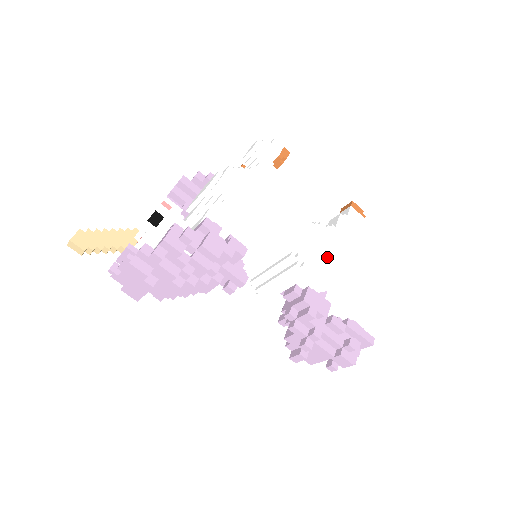
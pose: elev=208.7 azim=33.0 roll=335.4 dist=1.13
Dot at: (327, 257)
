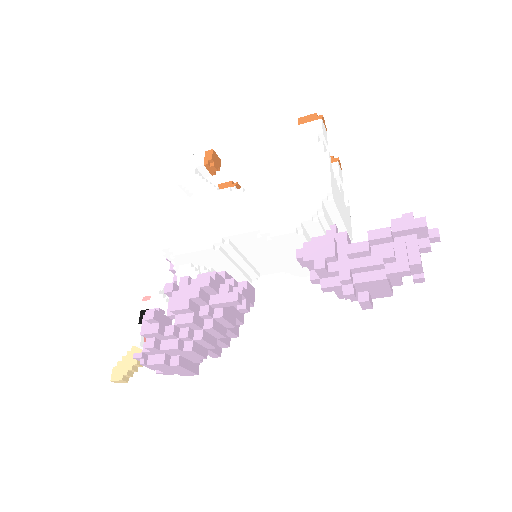
Dot at: (293, 203)
